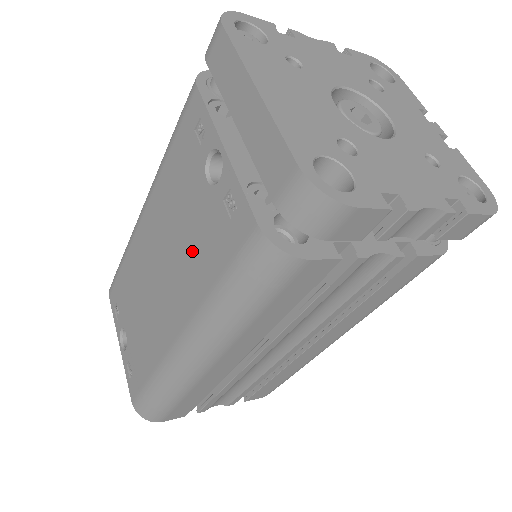
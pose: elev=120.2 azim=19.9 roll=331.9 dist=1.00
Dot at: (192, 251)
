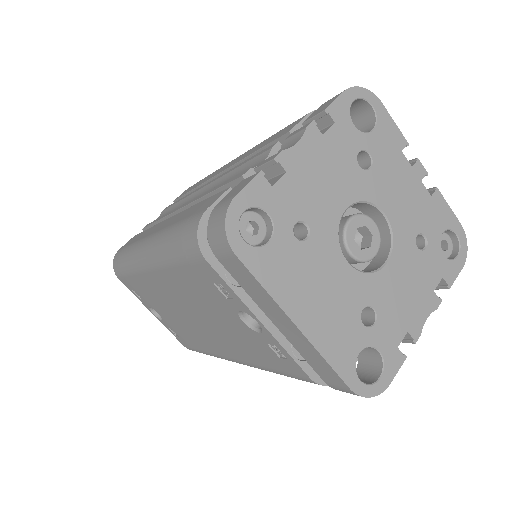
Dot at: (235, 339)
